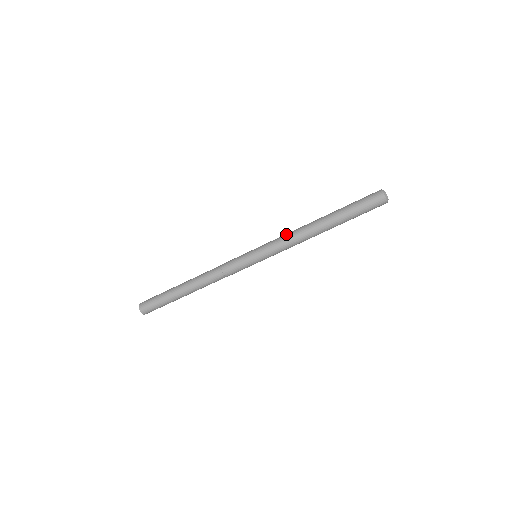
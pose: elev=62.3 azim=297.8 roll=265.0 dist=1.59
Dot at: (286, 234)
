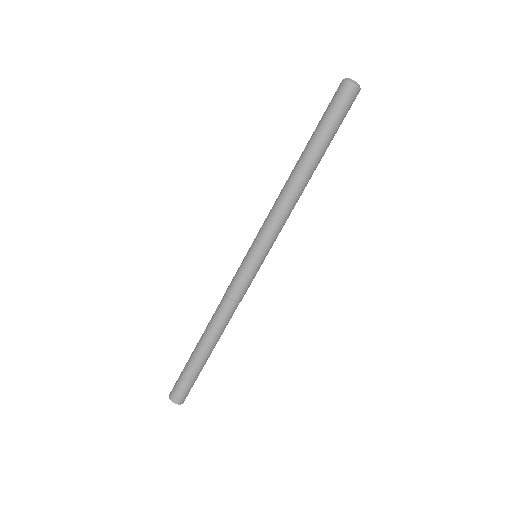
Dot at: (272, 207)
